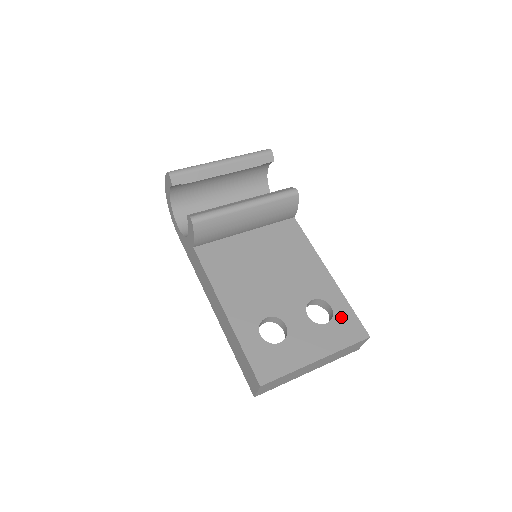
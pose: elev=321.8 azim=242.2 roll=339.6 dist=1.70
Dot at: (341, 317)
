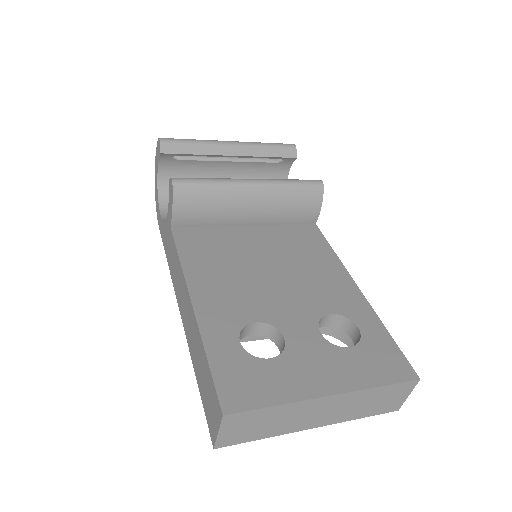
Dot at: (373, 343)
